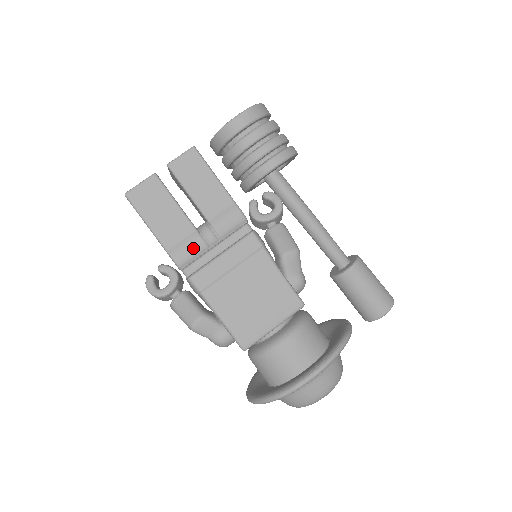
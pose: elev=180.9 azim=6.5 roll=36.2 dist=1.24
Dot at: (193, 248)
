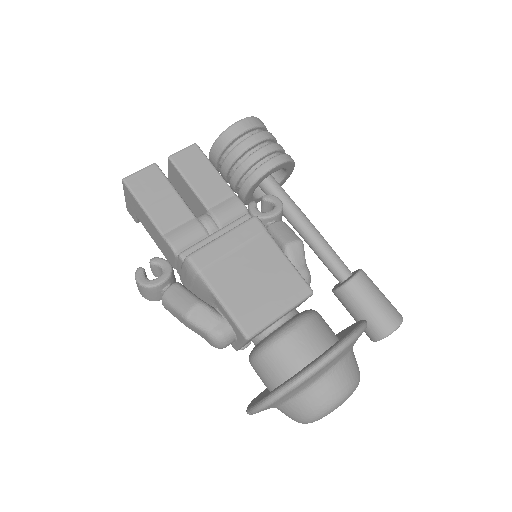
Dot at: (191, 233)
